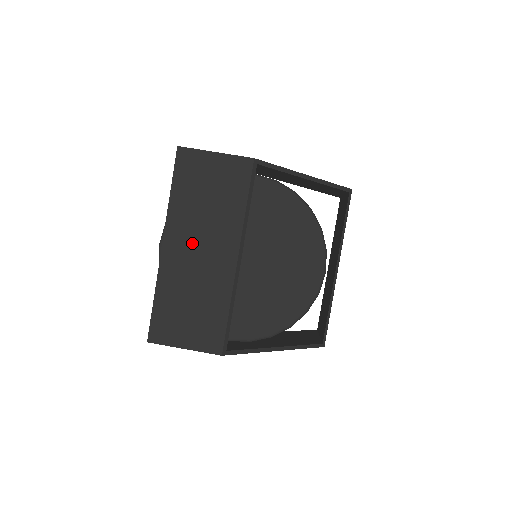
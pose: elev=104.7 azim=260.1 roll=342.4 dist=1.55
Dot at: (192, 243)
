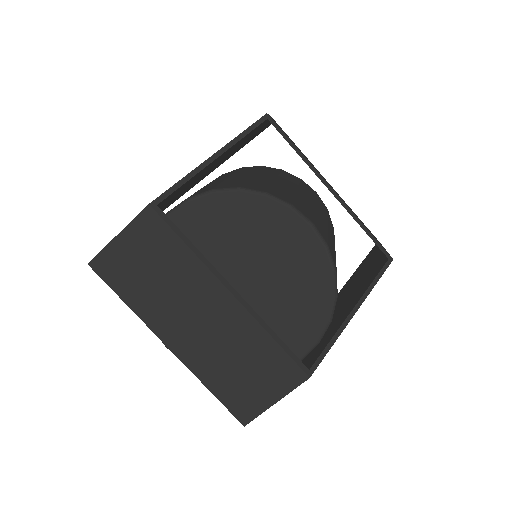
Dot at: (186, 321)
